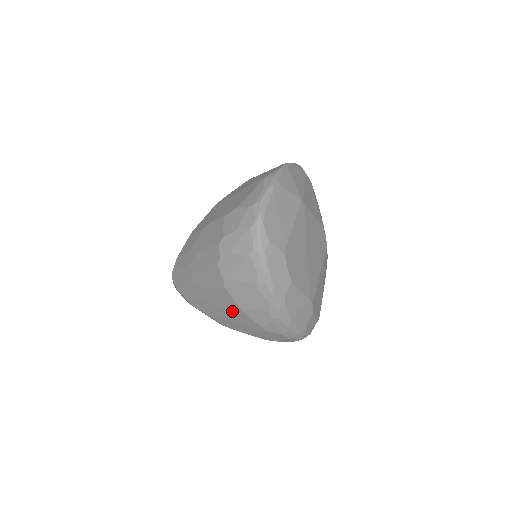
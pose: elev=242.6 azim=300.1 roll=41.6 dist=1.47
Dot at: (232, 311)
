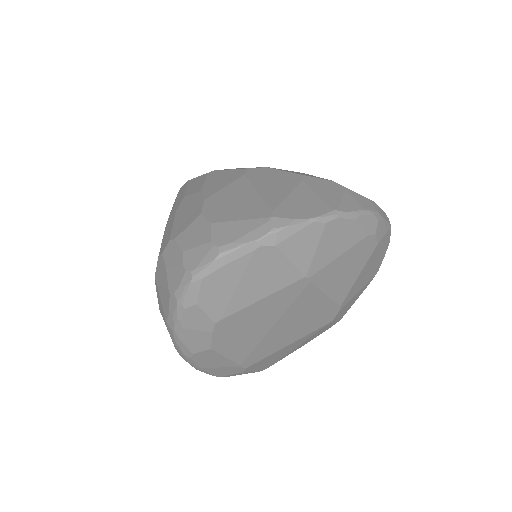
Dot at: occluded
